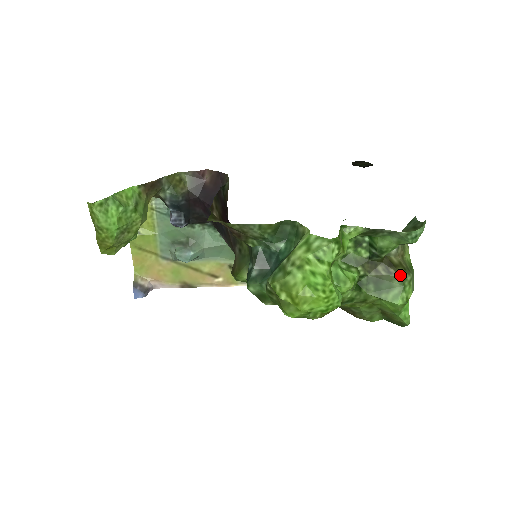
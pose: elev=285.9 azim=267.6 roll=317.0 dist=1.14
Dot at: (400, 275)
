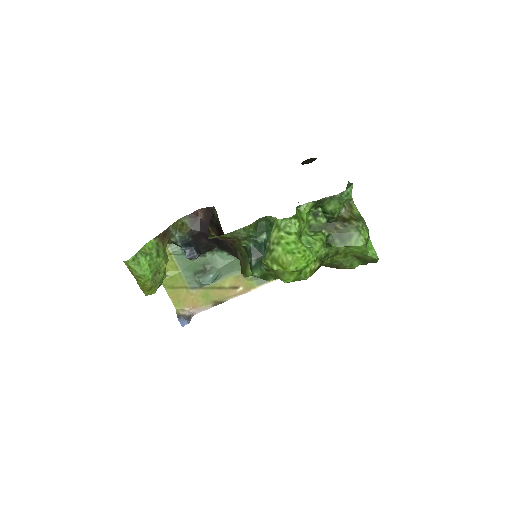
Dot at: (353, 225)
